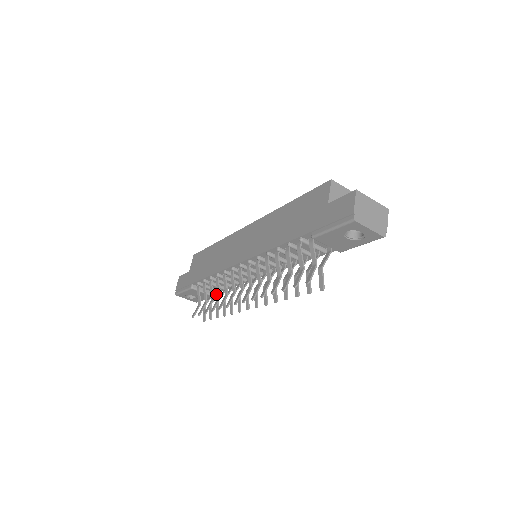
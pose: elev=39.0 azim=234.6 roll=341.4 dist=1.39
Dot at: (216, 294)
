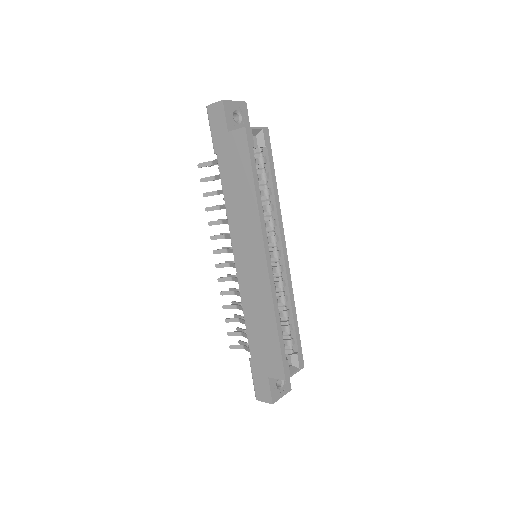
Dot at: occluded
